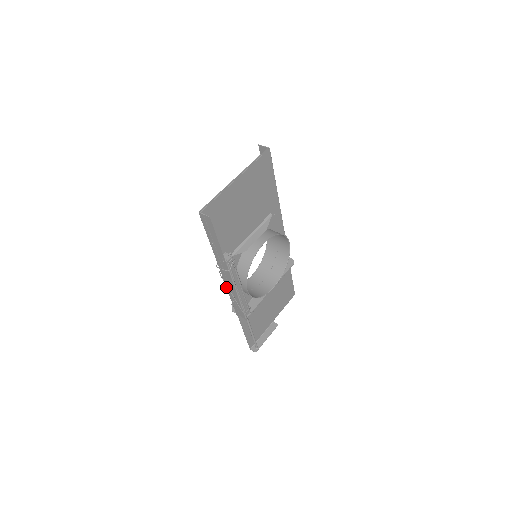
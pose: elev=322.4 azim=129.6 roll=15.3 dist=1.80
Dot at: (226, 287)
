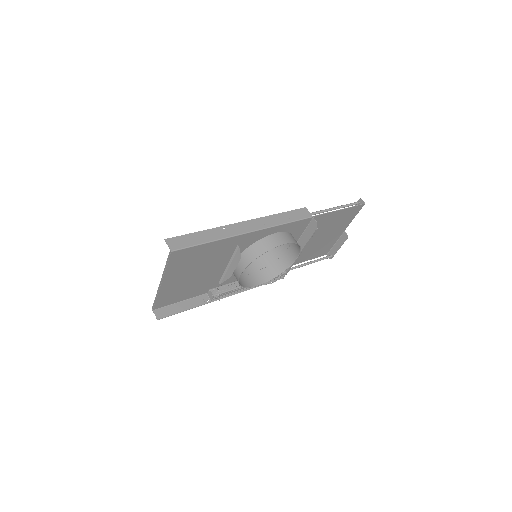
Dot at: occluded
